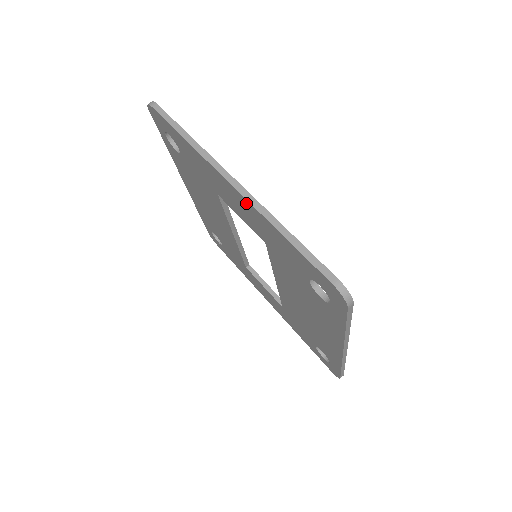
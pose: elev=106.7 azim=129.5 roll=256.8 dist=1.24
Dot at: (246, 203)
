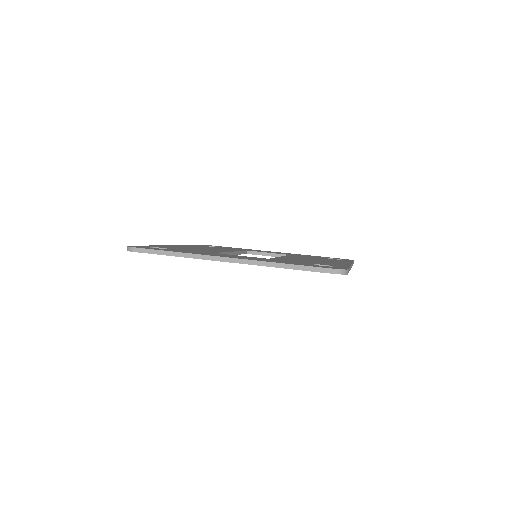
Dot at: occluded
